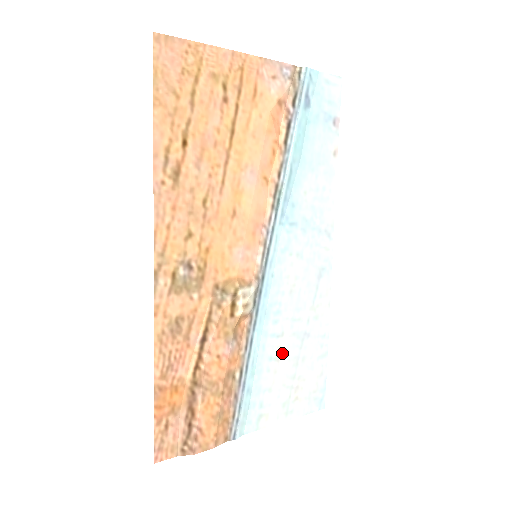
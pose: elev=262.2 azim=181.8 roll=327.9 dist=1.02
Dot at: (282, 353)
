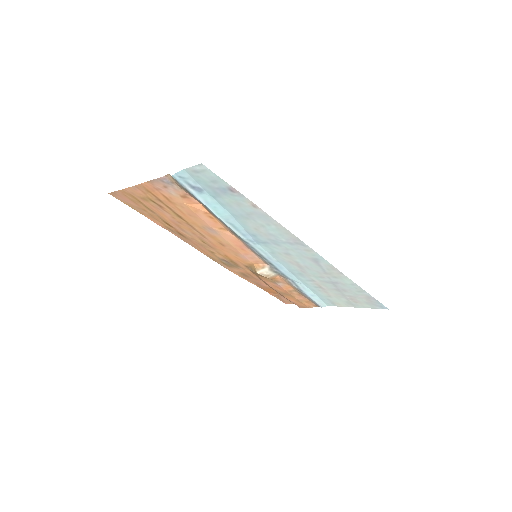
Dot at: (323, 286)
